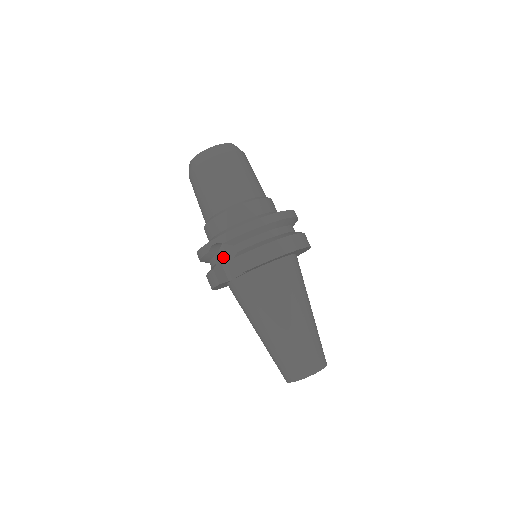
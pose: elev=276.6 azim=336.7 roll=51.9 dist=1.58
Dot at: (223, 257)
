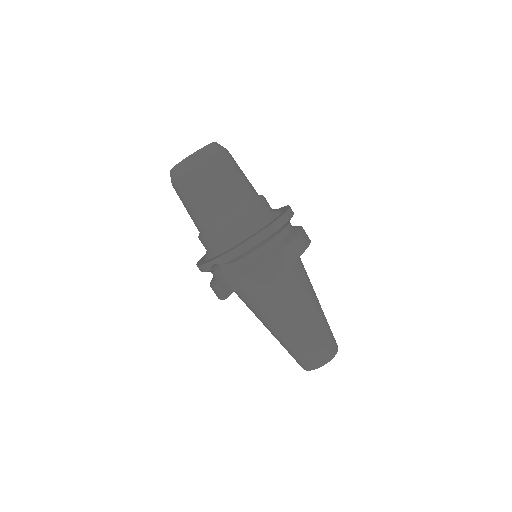
Dot at: (225, 270)
